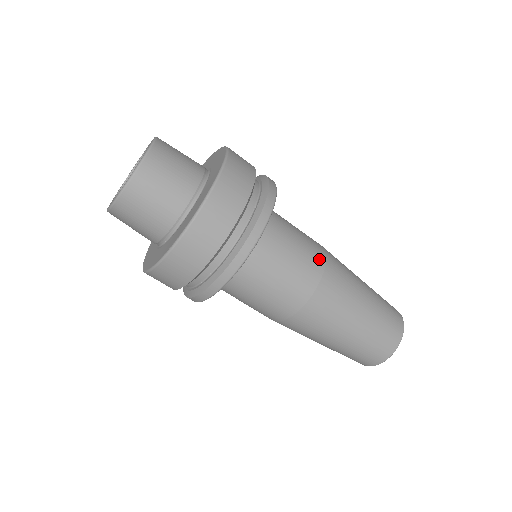
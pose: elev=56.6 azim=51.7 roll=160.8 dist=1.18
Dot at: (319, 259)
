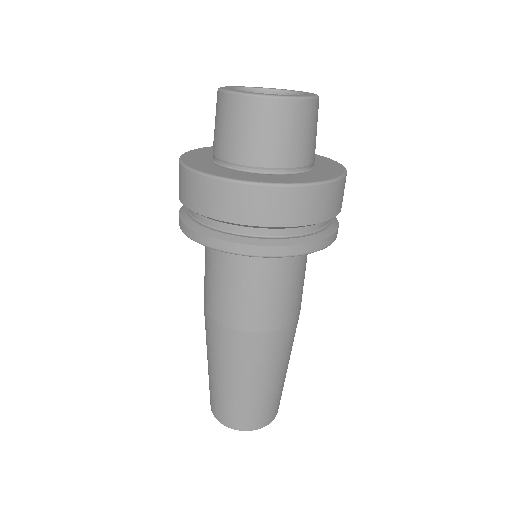
Dot at: (293, 315)
